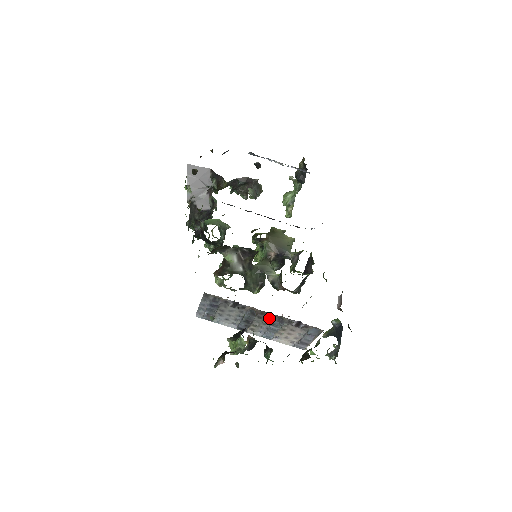
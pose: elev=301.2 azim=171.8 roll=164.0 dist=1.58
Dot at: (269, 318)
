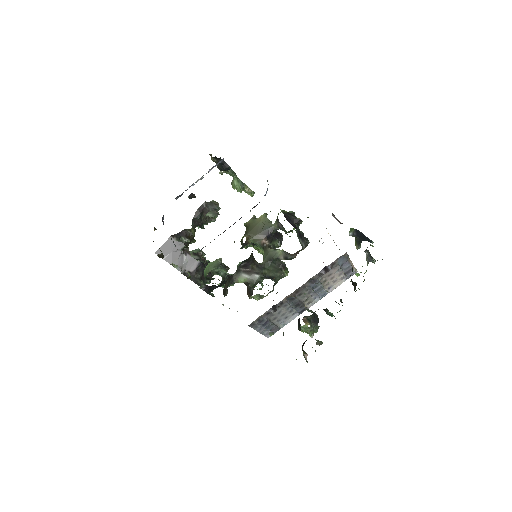
Dot at: (305, 288)
